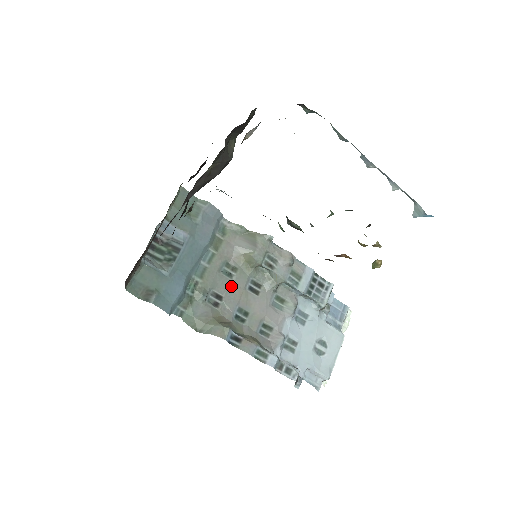
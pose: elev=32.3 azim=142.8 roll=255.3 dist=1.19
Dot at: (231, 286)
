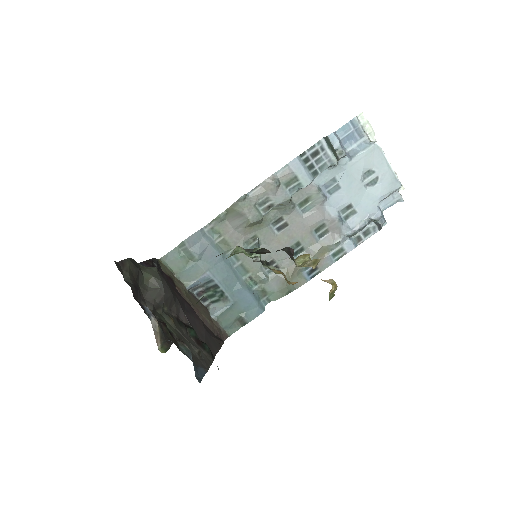
Dot at: (267, 248)
